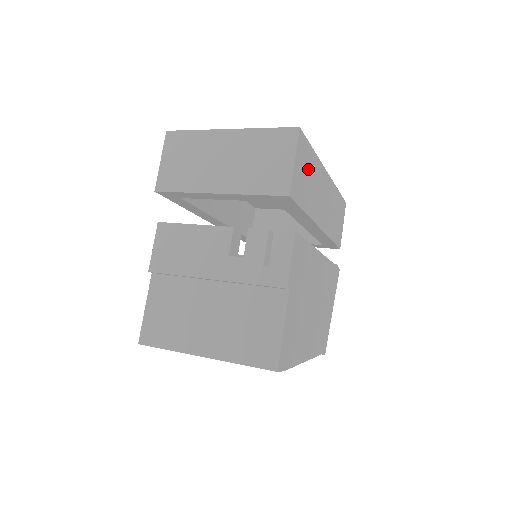
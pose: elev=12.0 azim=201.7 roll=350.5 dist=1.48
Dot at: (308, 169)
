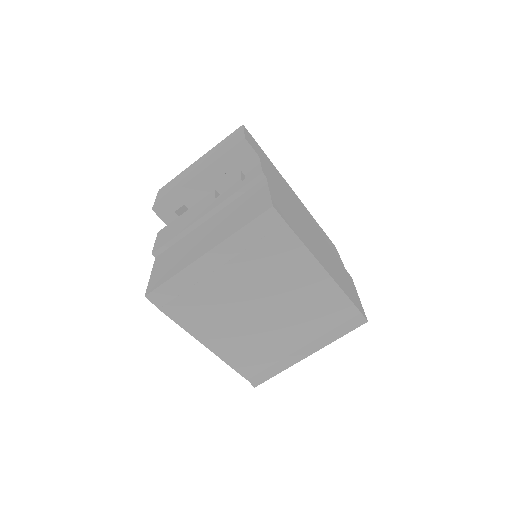
Dot at: (264, 156)
